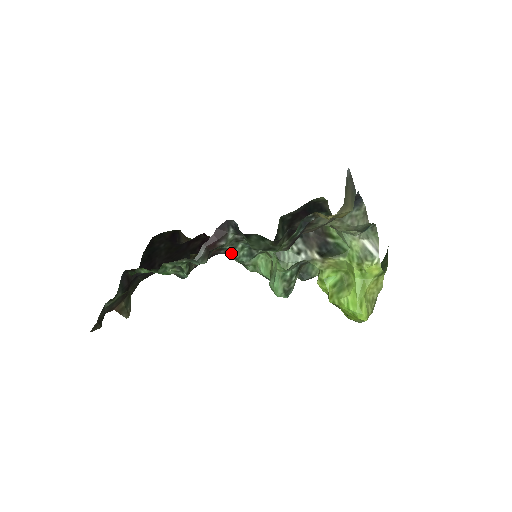
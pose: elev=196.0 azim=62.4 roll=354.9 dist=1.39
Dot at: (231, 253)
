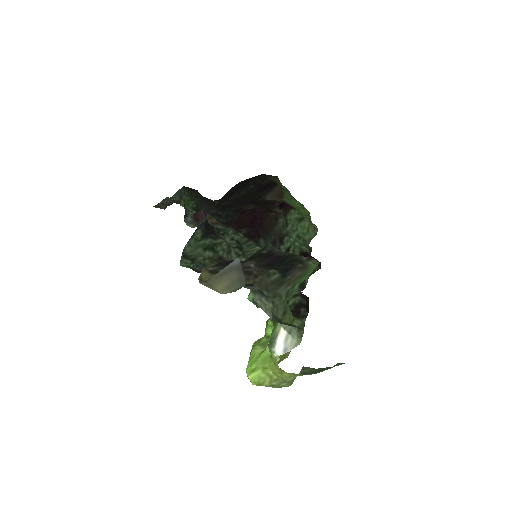
Dot at: occluded
